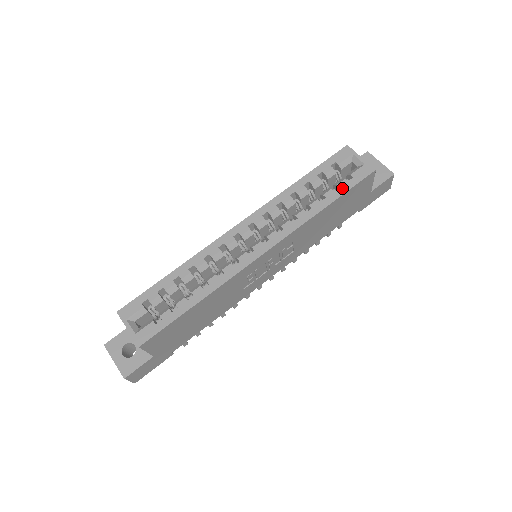
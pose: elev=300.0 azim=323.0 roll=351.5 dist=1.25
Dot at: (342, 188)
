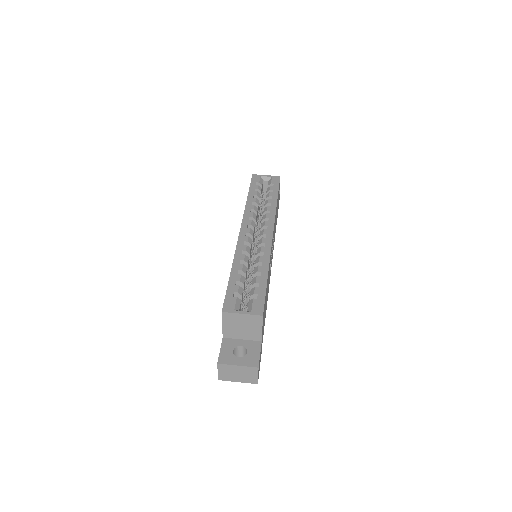
Dot at: (274, 189)
